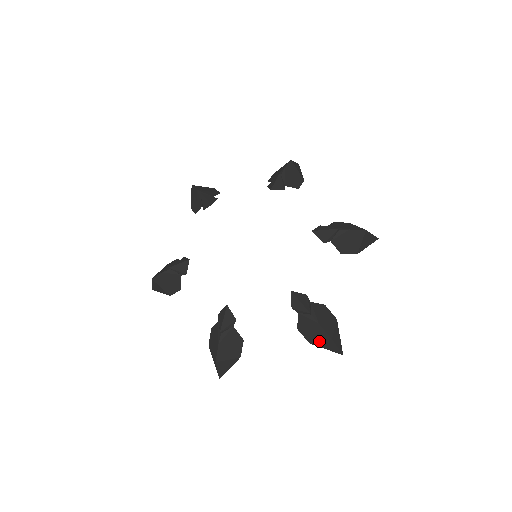
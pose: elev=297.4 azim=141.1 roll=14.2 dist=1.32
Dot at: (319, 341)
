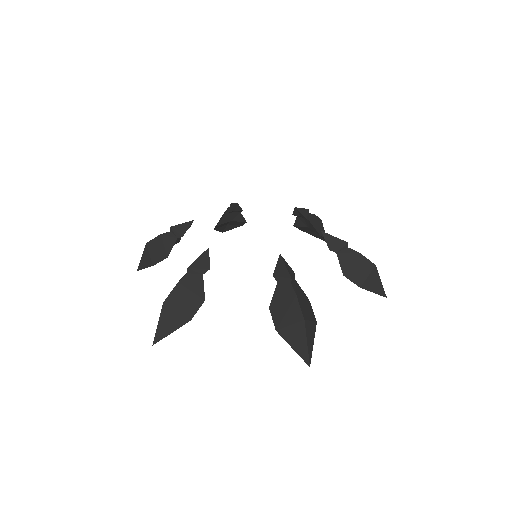
Dot at: (367, 277)
